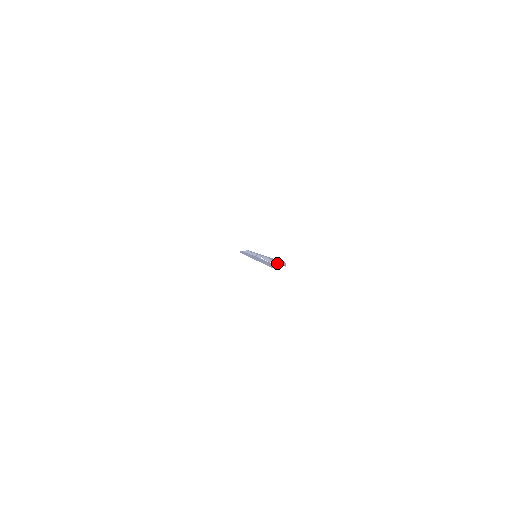
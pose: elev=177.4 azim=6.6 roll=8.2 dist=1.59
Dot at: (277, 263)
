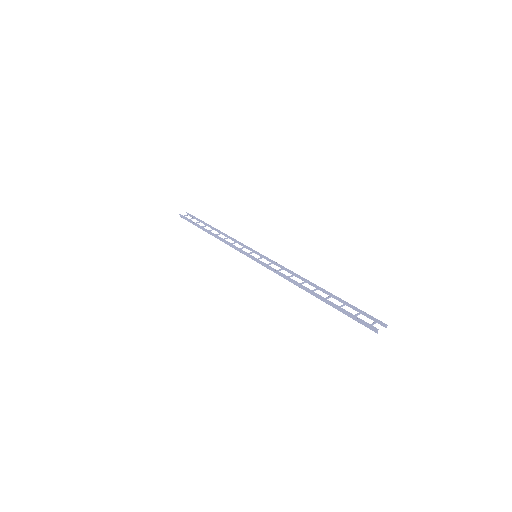
Dot at: (375, 323)
